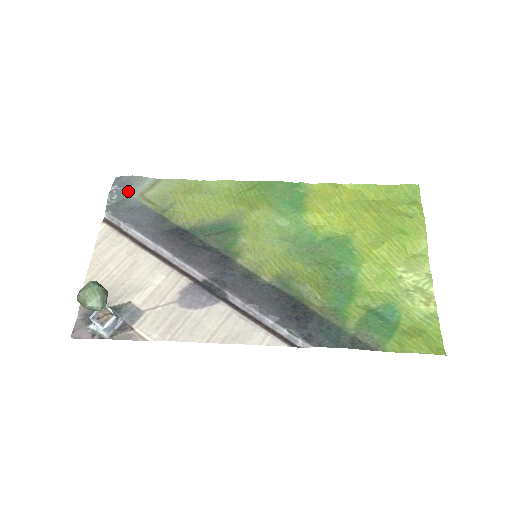
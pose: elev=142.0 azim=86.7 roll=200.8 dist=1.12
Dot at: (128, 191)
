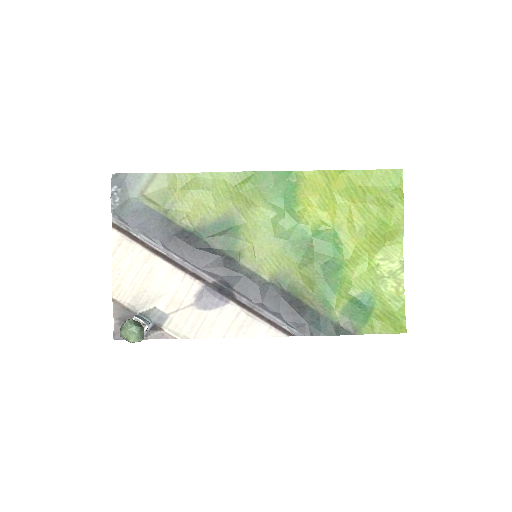
Dot at: (128, 191)
